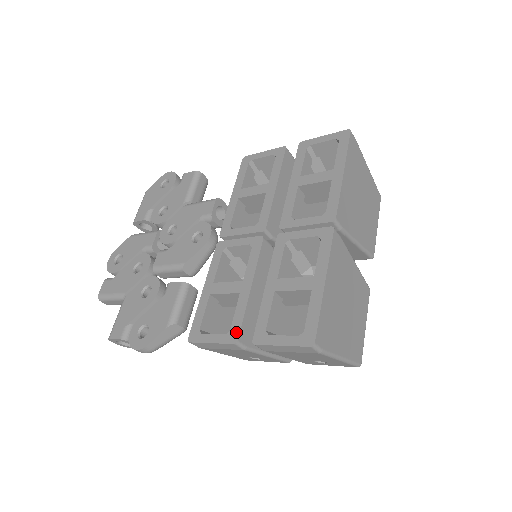
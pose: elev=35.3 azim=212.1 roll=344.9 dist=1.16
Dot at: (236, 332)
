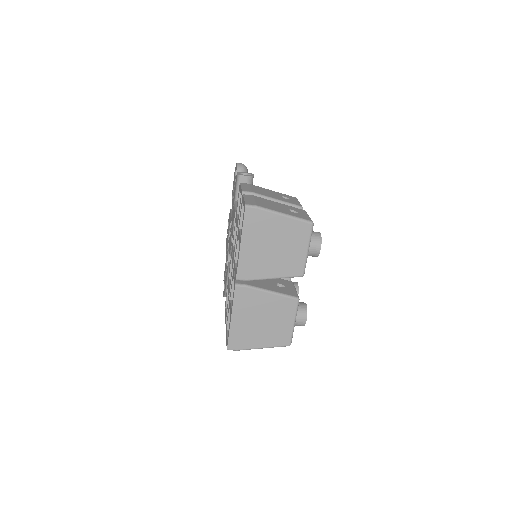
Dot at: (226, 318)
